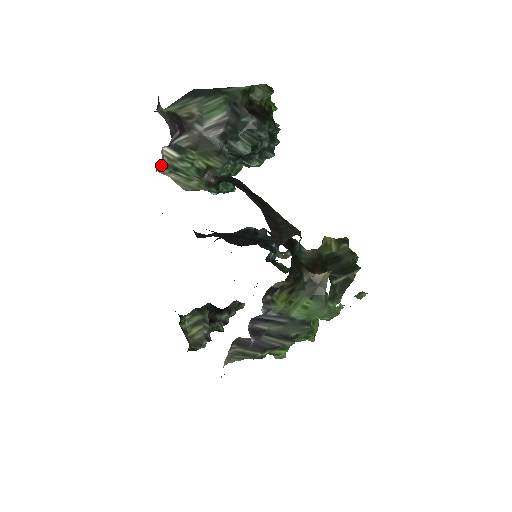
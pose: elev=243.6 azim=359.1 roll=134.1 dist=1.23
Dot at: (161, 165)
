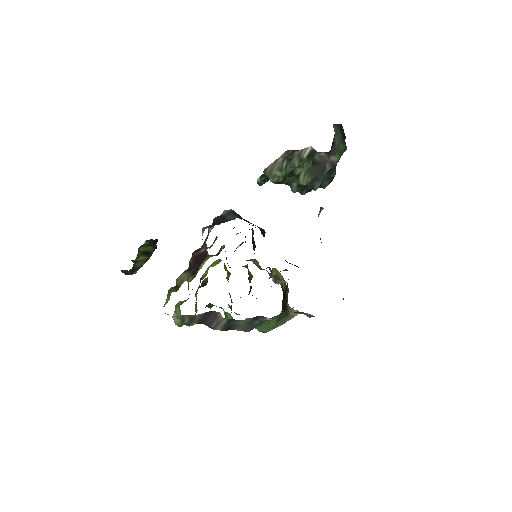
Dot at: (293, 150)
